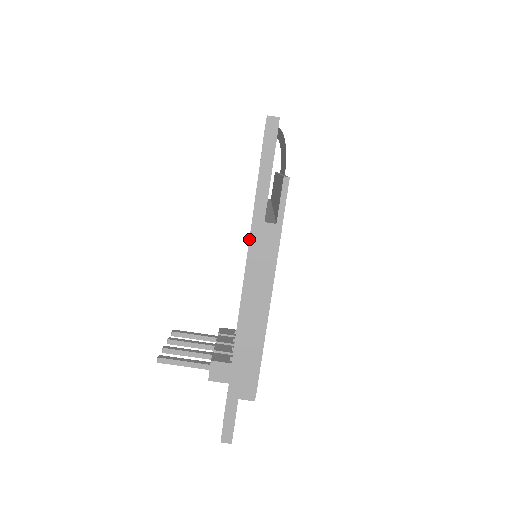
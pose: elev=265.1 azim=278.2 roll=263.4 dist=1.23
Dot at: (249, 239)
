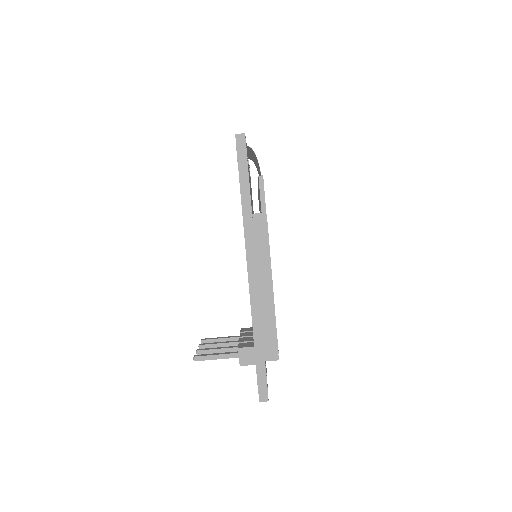
Dot at: occluded
